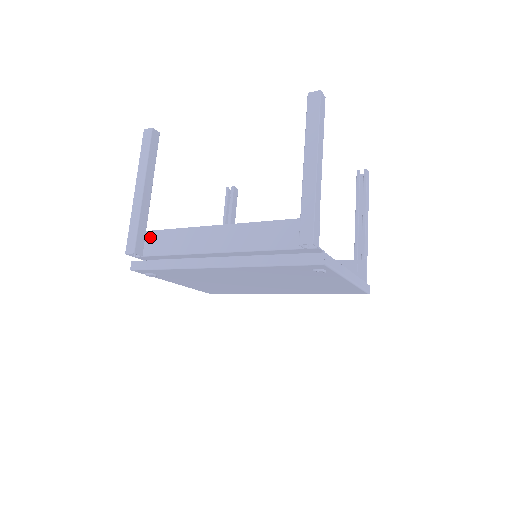
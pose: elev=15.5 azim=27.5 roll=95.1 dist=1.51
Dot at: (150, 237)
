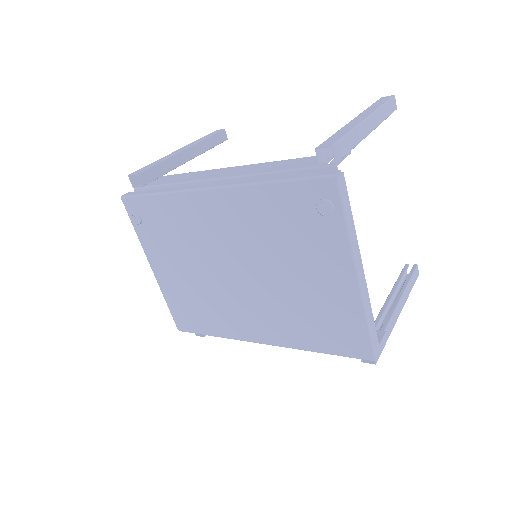
Dot at: (162, 178)
